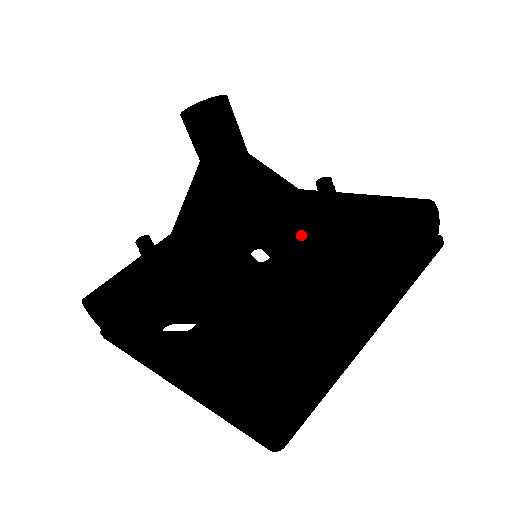
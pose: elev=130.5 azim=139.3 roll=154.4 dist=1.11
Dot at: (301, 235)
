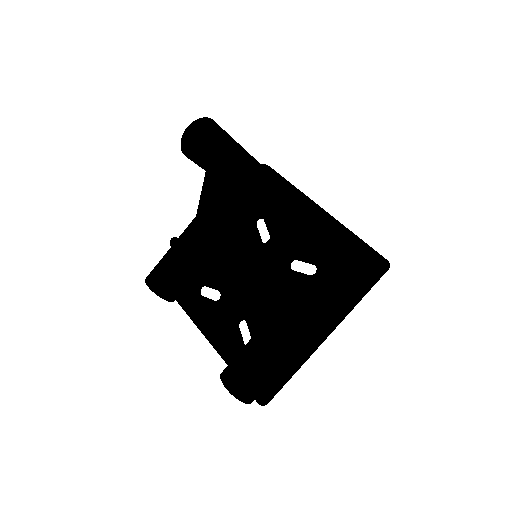
Dot at: occluded
